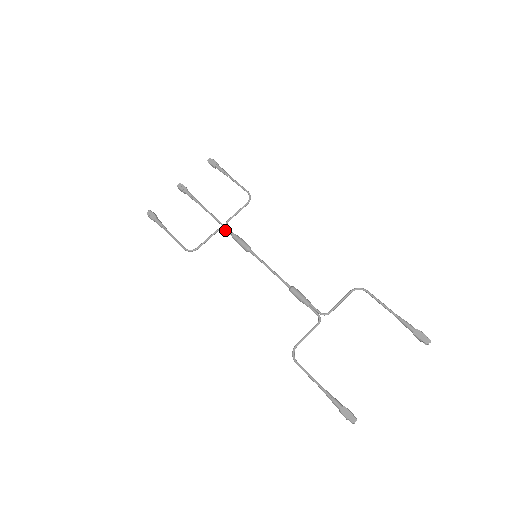
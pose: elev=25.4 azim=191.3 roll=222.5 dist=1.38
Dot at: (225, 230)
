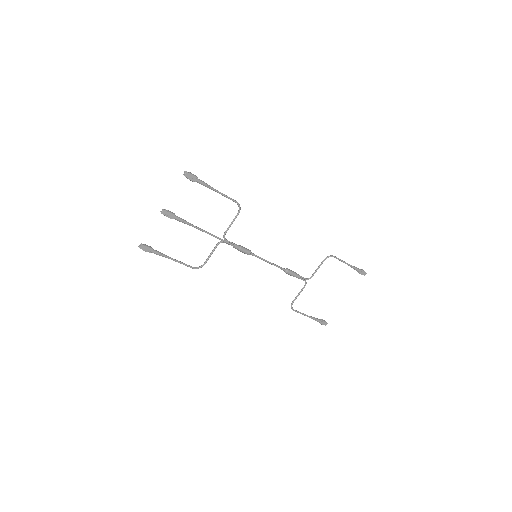
Dot at: occluded
